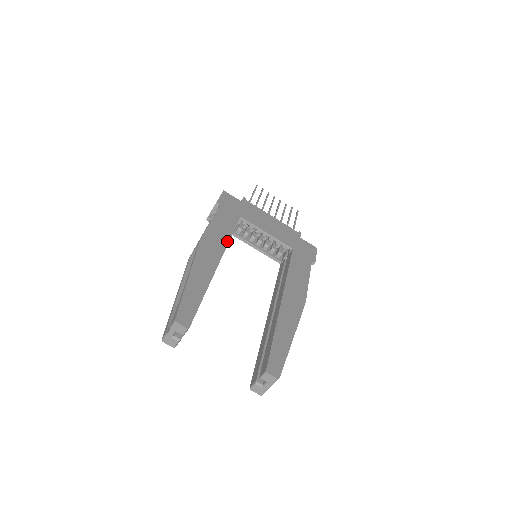
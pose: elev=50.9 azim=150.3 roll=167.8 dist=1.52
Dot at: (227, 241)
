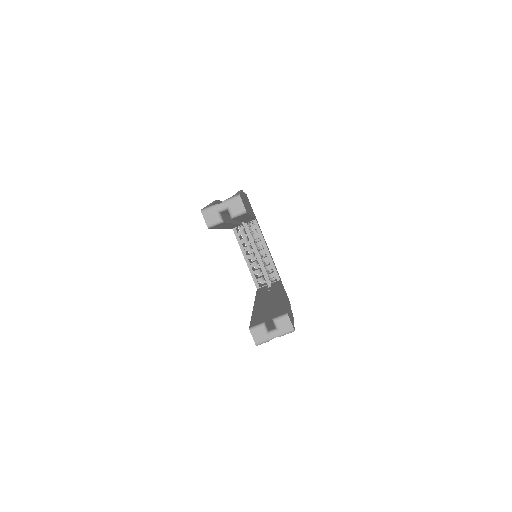
Dot at: (253, 216)
